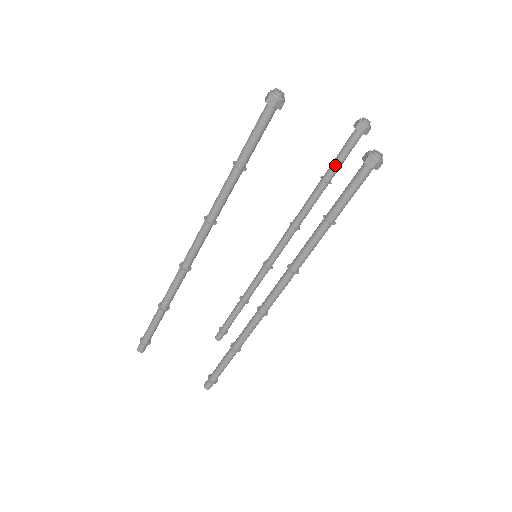
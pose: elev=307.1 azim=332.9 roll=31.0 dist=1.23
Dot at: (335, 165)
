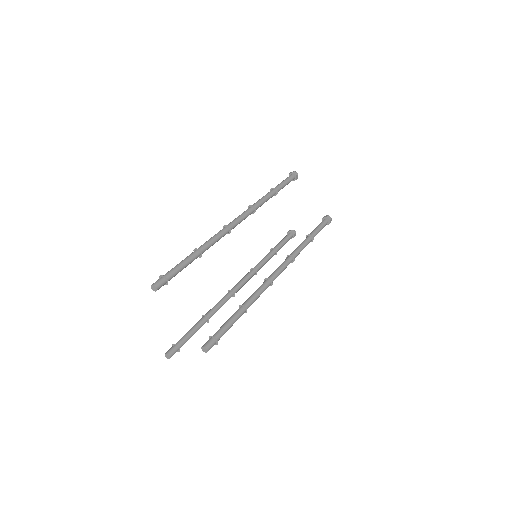
Dot at: (280, 244)
